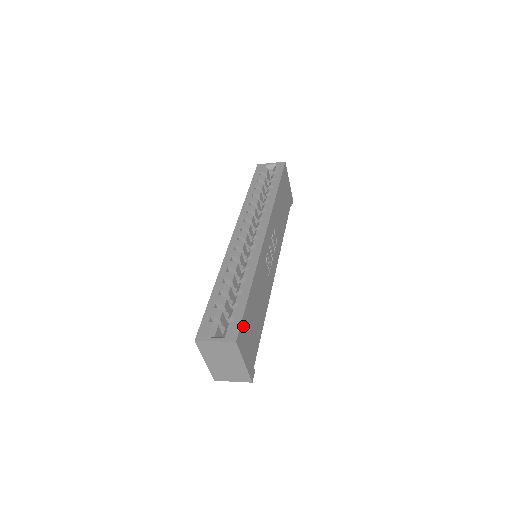
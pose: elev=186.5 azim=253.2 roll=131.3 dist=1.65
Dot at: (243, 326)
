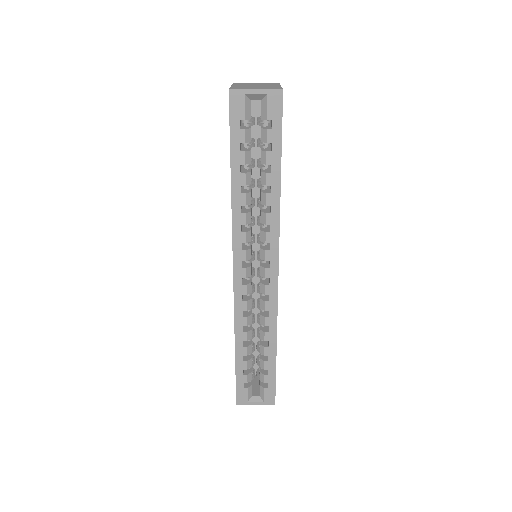
Dot at: occluded
